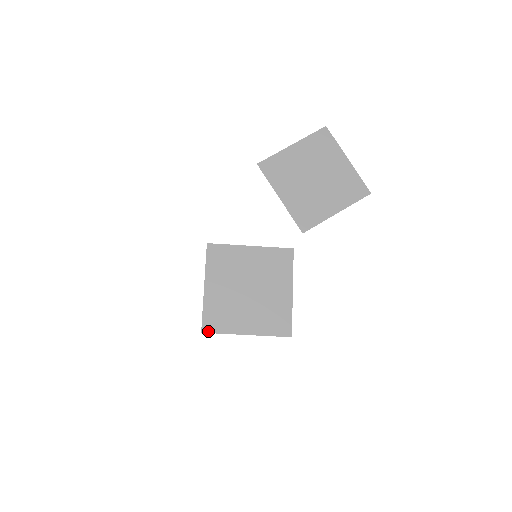
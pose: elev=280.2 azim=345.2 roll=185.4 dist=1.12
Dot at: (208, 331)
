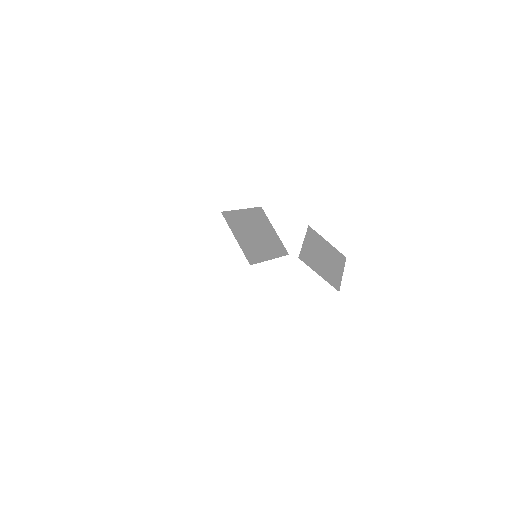
Dot at: (224, 215)
